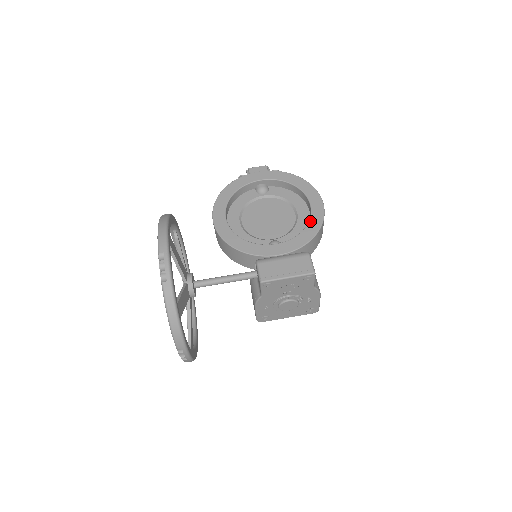
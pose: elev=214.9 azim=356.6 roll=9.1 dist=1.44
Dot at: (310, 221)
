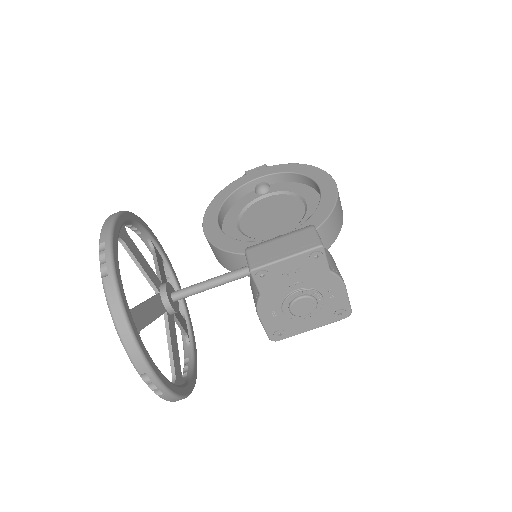
Dot at: (320, 203)
